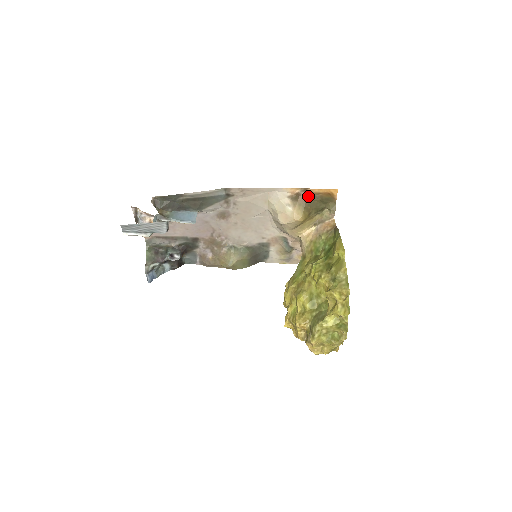
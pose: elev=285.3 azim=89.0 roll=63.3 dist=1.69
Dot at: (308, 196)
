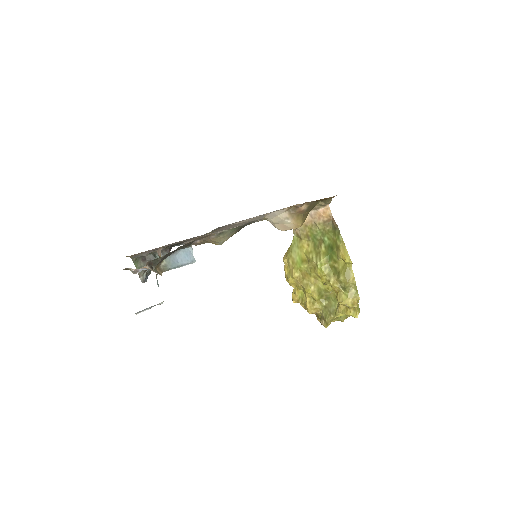
Dot at: (305, 204)
